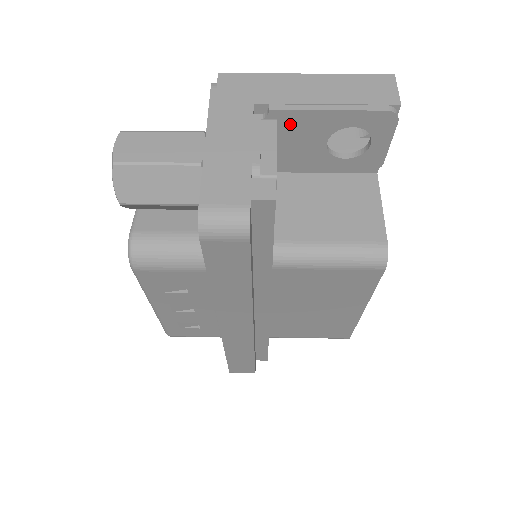
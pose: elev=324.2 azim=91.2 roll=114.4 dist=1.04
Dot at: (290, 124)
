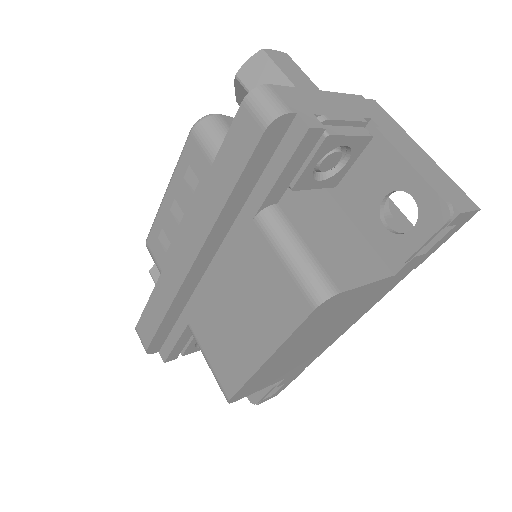
Dot at: (377, 153)
